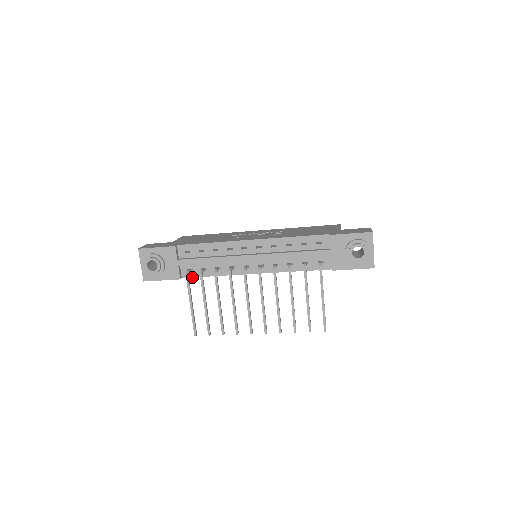
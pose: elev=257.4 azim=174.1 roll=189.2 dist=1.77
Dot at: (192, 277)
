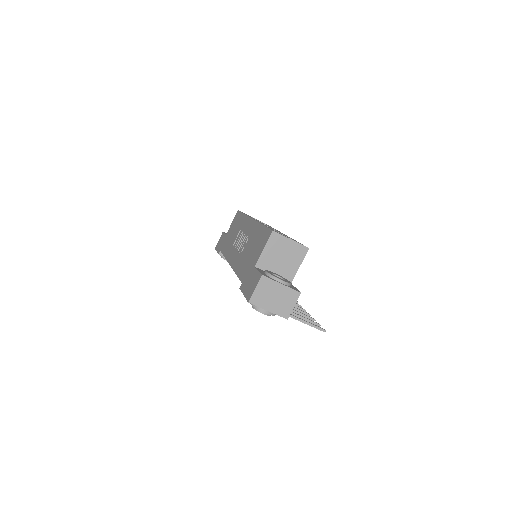
Dot at: occluded
